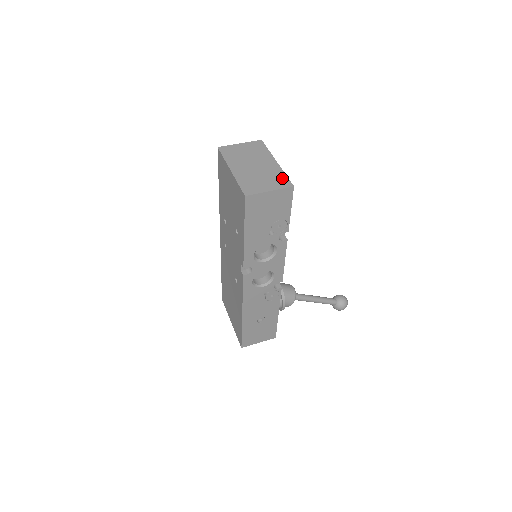
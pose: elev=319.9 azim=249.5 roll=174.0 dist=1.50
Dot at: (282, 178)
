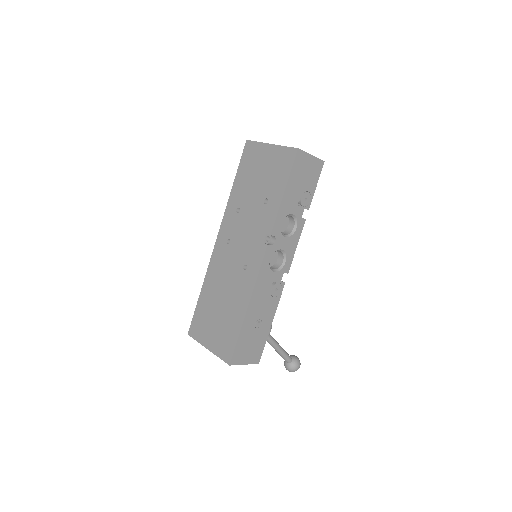
Dot at: occluded
